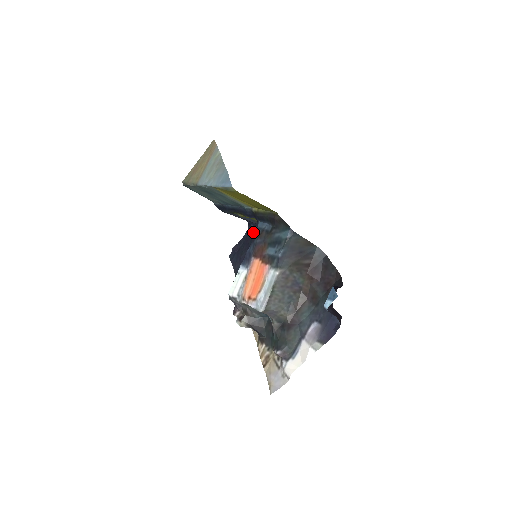
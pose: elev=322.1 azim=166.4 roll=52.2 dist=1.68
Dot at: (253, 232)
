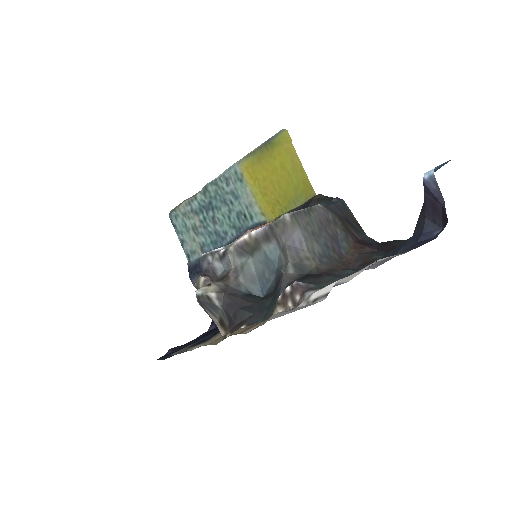
Dot at: occluded
